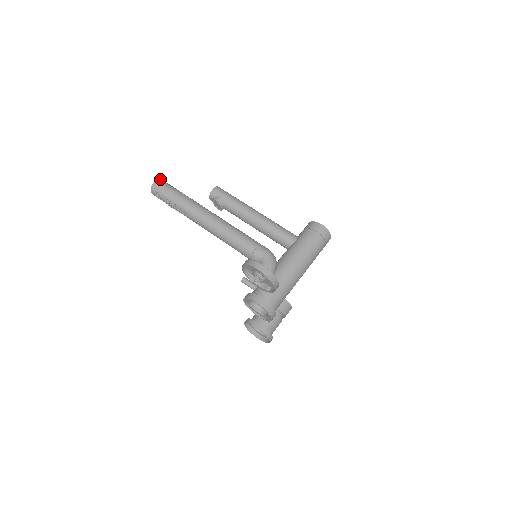
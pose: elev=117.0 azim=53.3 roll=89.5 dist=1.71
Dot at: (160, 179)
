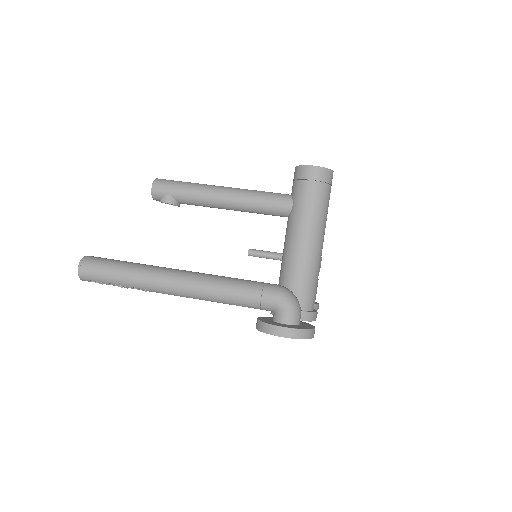
Dot at: (82, 260)
